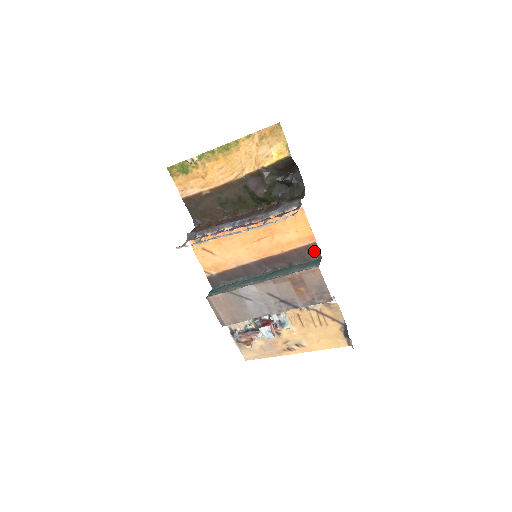
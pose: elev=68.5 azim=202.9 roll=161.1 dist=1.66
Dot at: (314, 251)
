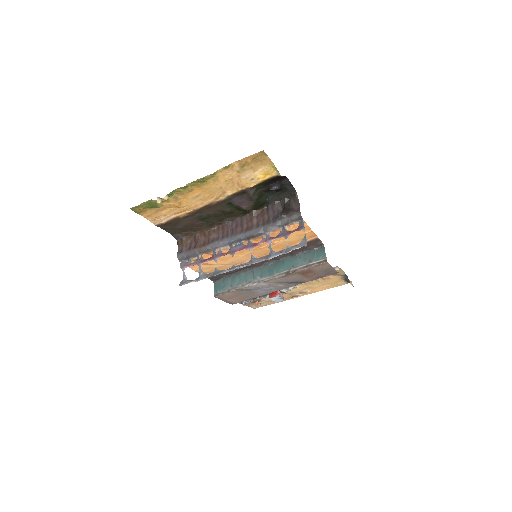
Dot at: (316, 243)
